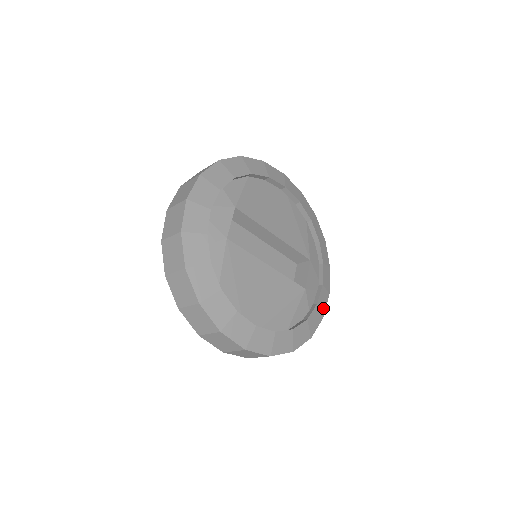
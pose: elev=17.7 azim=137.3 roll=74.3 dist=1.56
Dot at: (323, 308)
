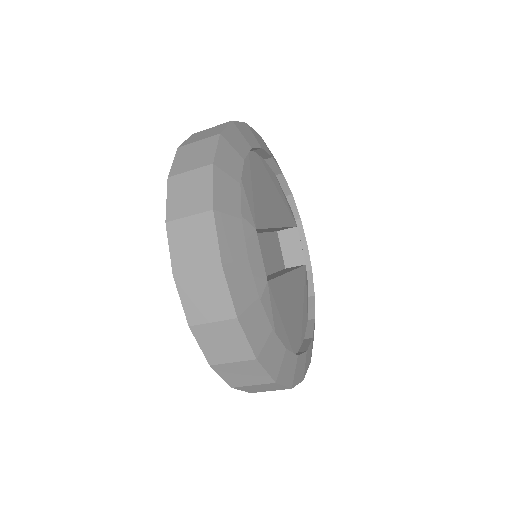
Dot at: occluded
